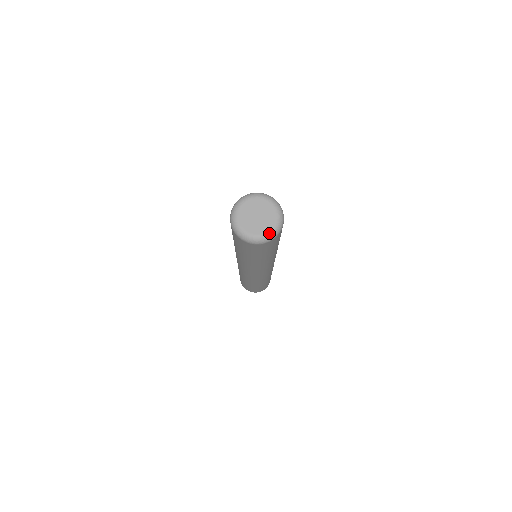
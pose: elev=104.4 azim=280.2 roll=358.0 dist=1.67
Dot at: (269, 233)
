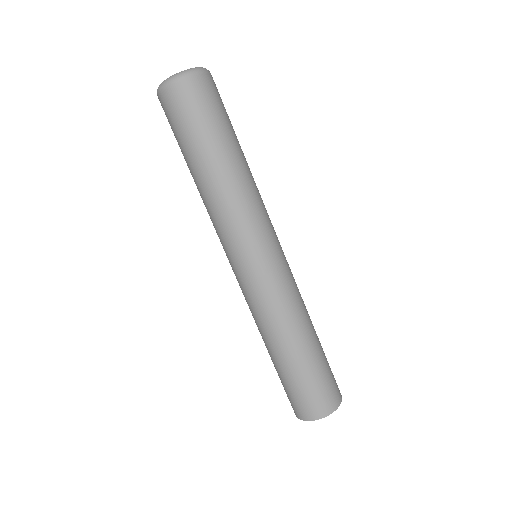
Dot at: occluded
